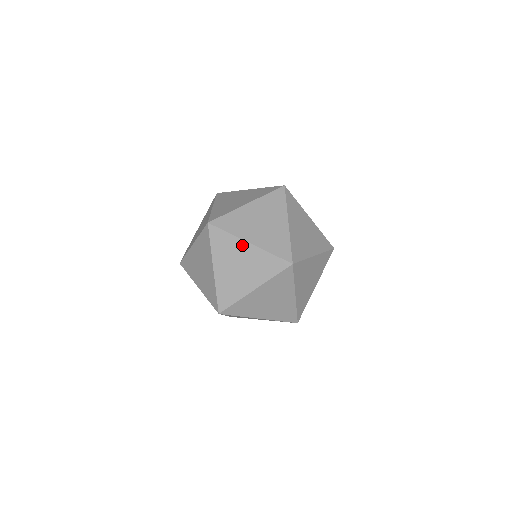
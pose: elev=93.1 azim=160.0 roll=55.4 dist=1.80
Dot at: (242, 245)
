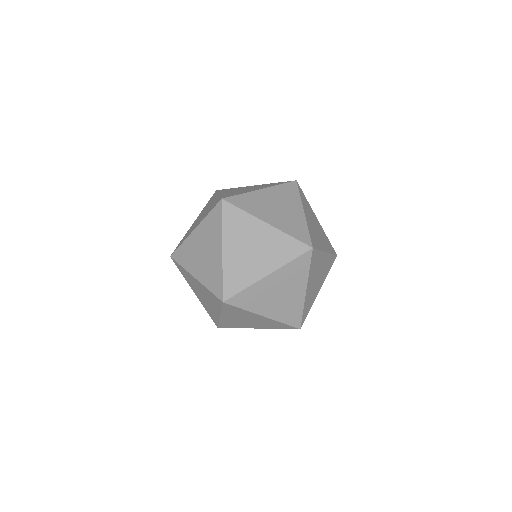
Dot at: (264, 282)
